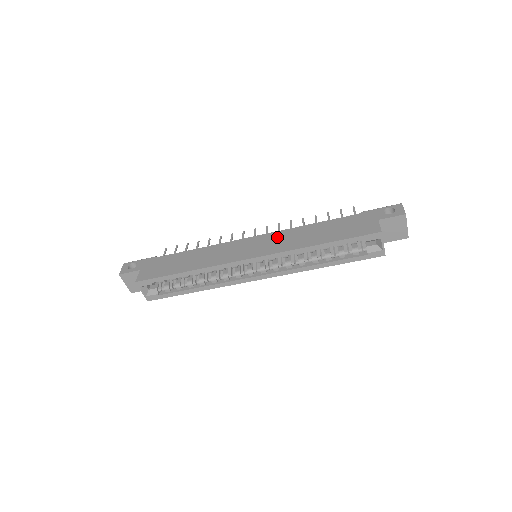
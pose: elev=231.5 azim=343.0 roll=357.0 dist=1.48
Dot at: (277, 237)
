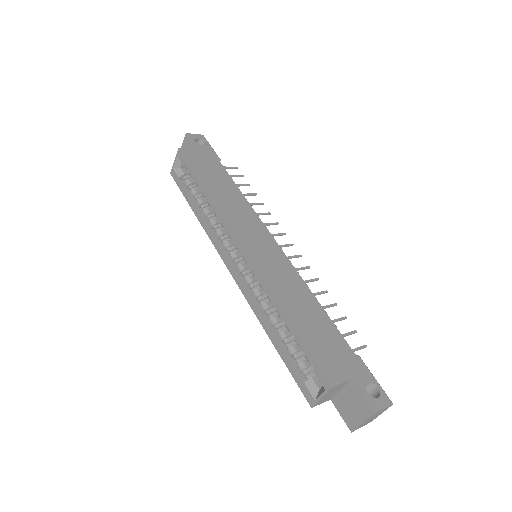
Dot at: (284, 267)
